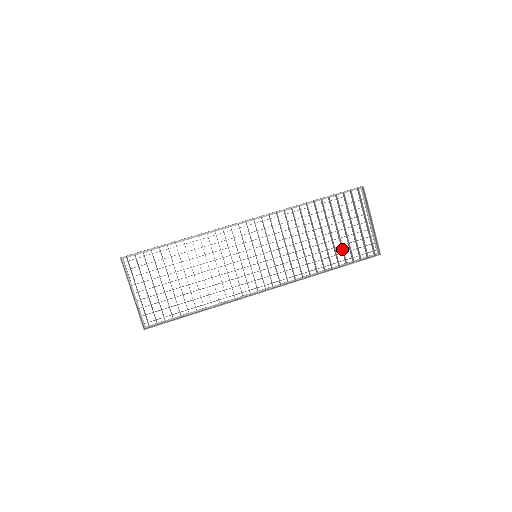
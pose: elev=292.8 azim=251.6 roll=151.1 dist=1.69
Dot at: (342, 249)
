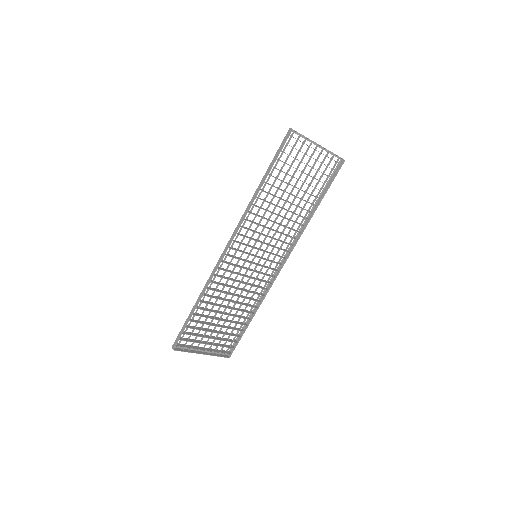
Dot at: occluded
